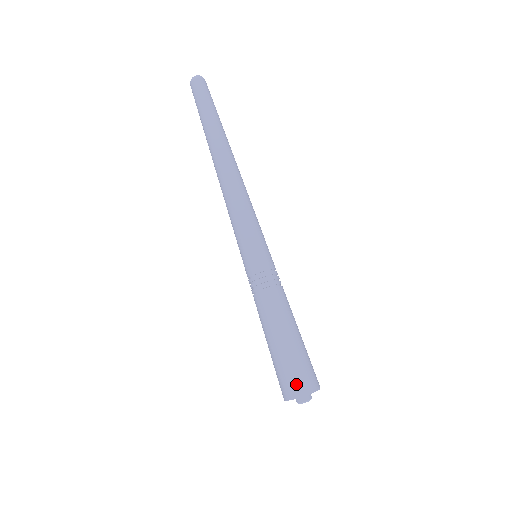
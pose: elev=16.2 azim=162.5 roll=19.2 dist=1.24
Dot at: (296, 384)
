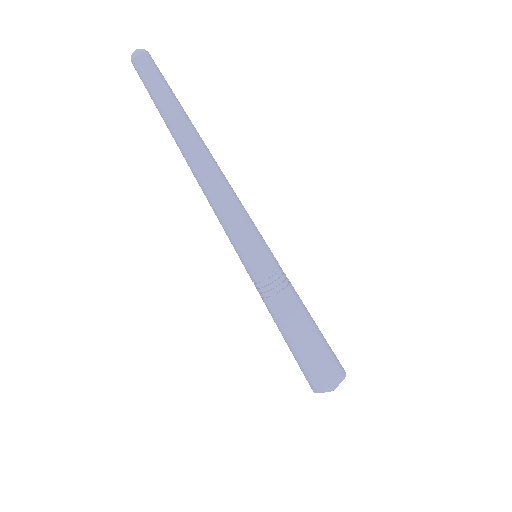
Dot at: (309, 382)
